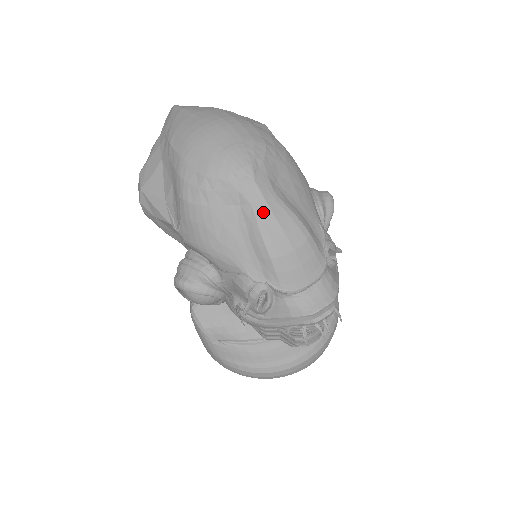
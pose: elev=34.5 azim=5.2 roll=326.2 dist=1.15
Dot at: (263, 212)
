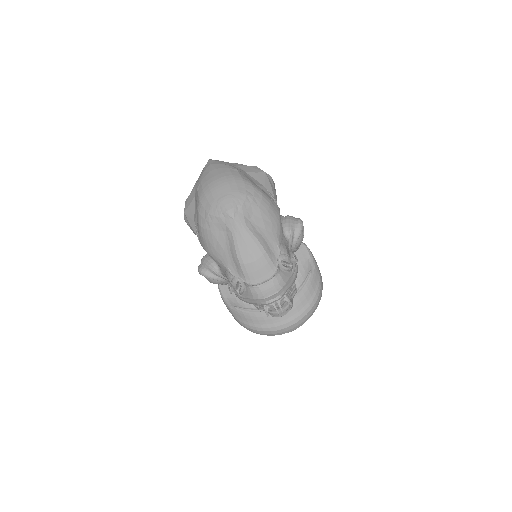
Dot at: (238, 237)
